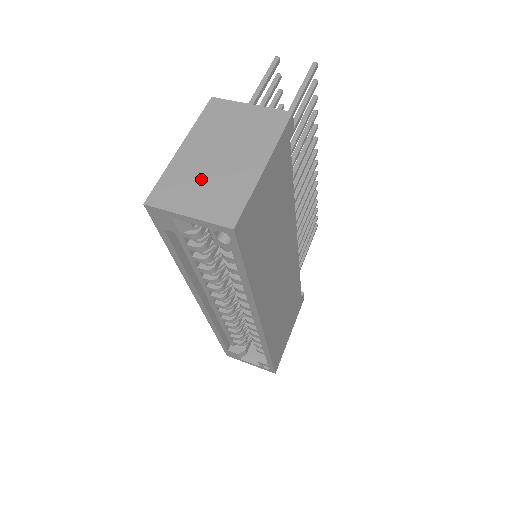
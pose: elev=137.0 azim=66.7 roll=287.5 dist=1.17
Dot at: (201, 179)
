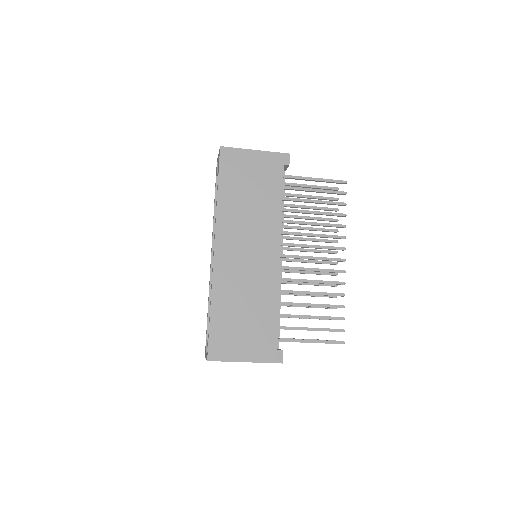
Dot at: occluded
